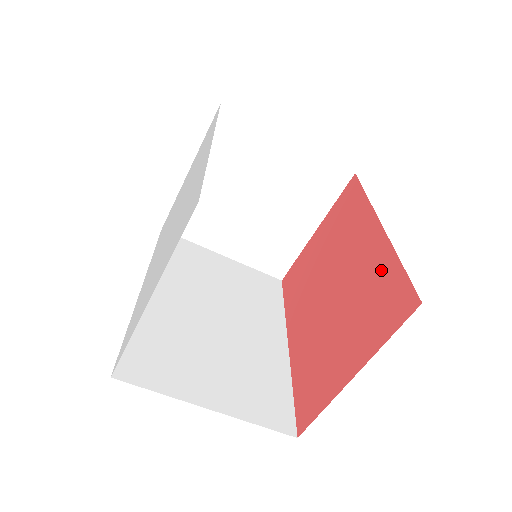
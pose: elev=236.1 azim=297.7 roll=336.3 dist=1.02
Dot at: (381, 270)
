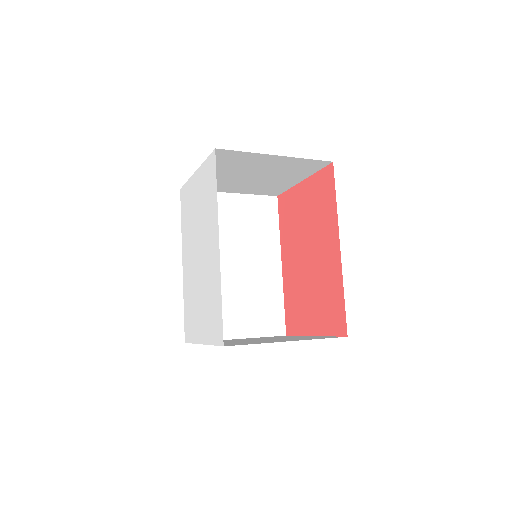
Dot at: (334, 287)
